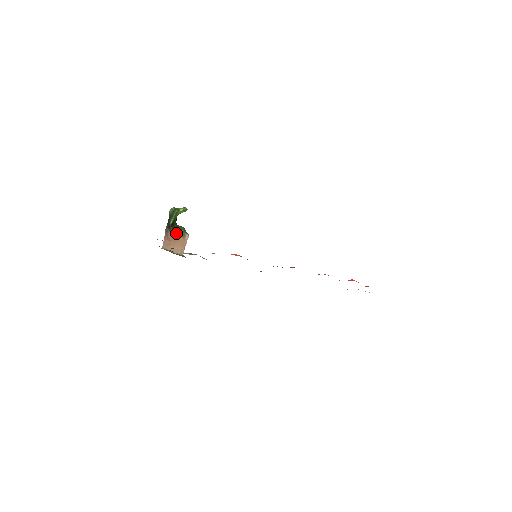
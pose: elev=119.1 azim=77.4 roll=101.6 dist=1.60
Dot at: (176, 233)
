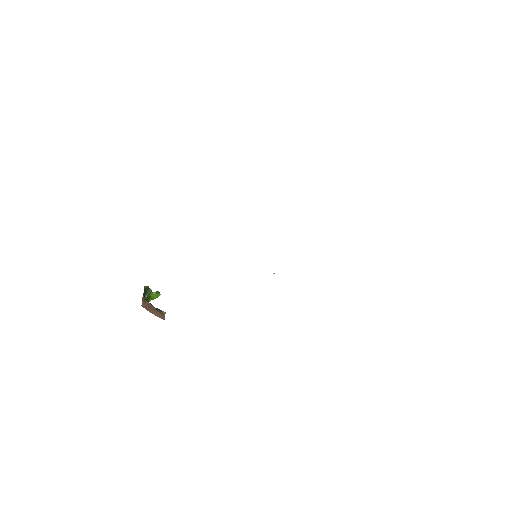
Dot at: (152, 306)
